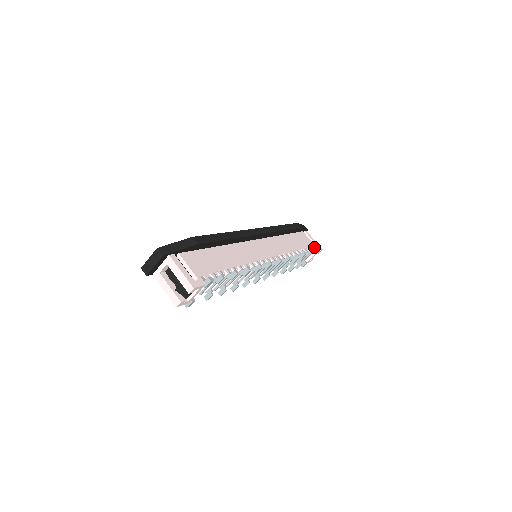
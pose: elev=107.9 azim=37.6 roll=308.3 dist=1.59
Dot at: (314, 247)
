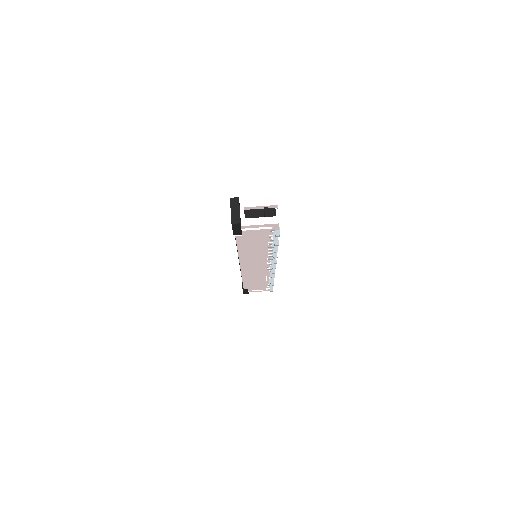
Dot at: occluded
